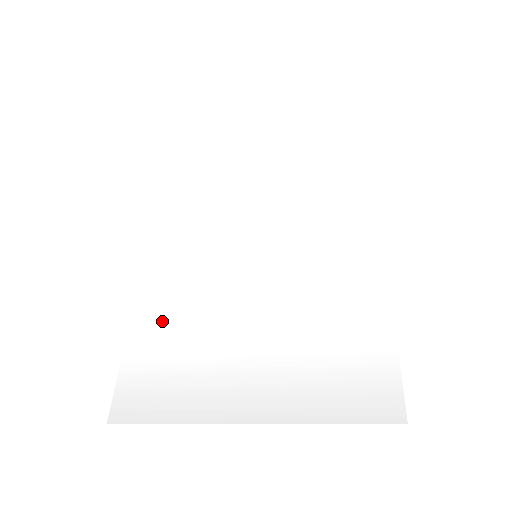
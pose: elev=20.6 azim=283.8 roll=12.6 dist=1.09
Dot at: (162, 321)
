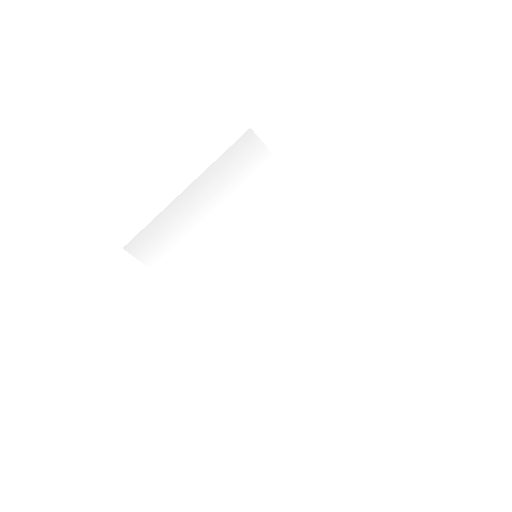
Dot at: (186, 269)
